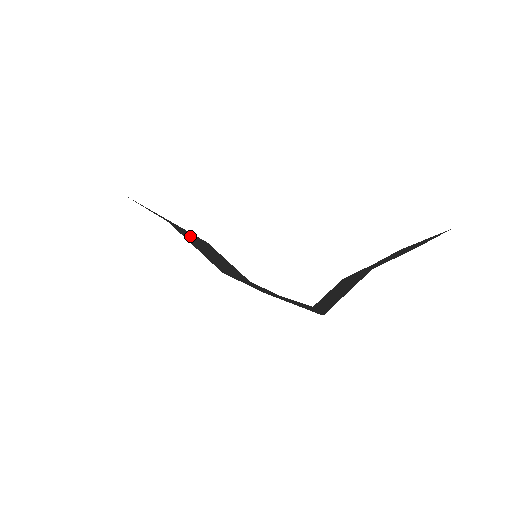
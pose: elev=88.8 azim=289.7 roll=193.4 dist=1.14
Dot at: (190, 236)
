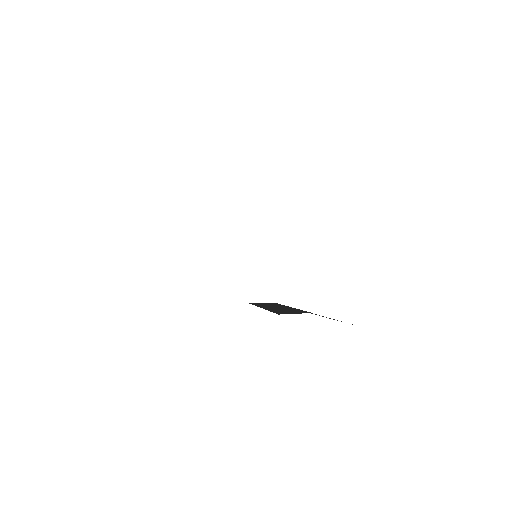
Dot at: occluded
